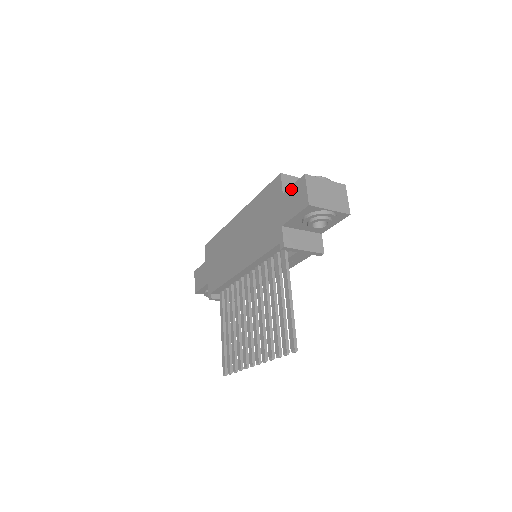
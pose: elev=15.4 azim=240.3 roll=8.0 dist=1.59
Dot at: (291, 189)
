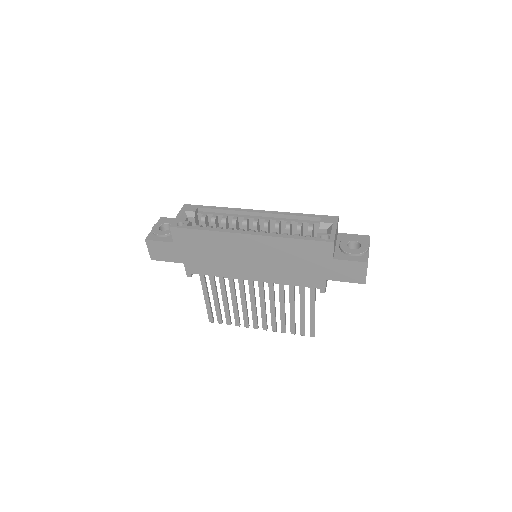
Dot at: (346, 263)
